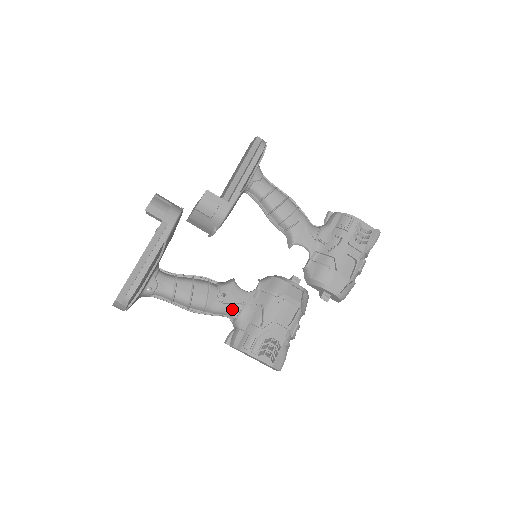
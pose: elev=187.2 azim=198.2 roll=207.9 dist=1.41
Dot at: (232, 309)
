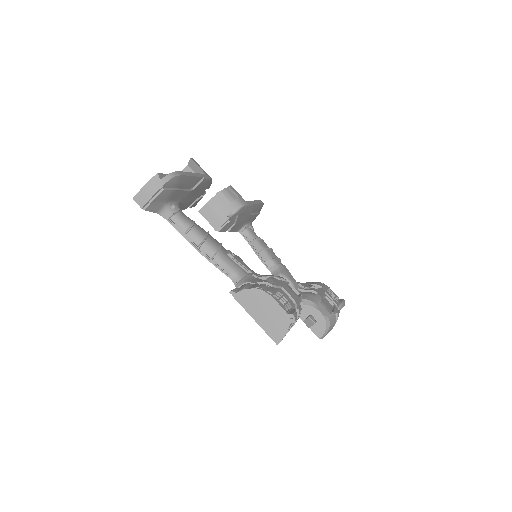
Dot at: (239, 270)
